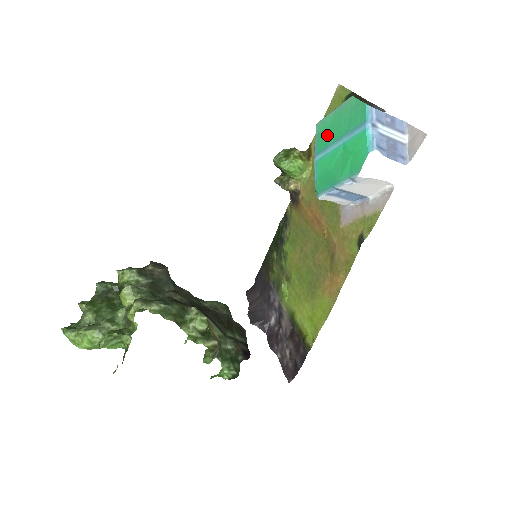
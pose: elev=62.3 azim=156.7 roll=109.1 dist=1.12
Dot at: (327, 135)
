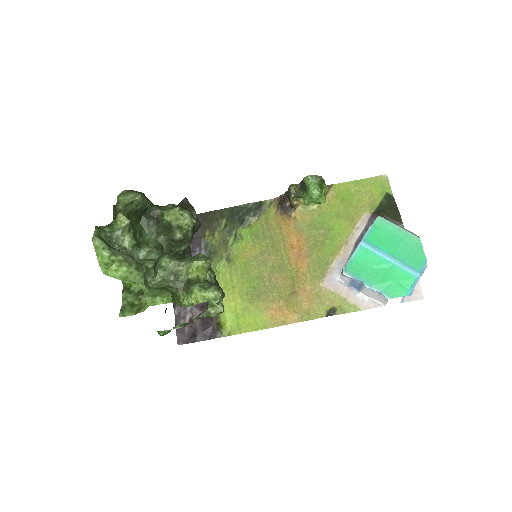
Dot at: (383, 238)
